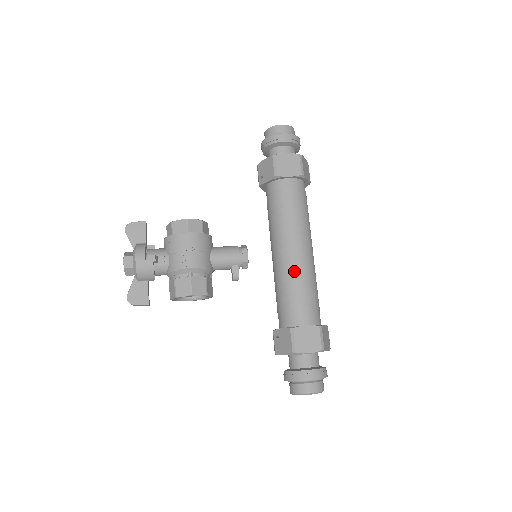
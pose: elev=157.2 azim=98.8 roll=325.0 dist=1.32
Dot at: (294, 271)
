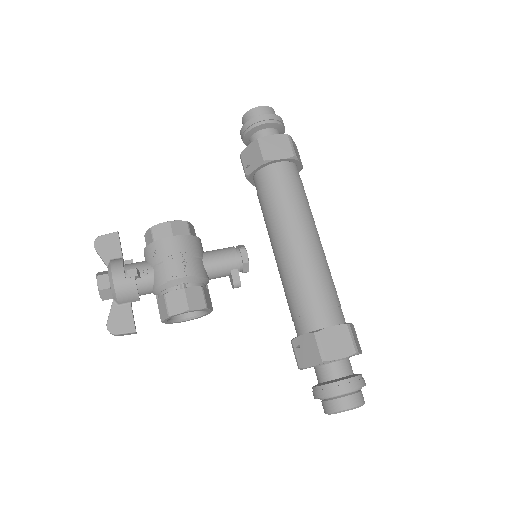
Dot at: (305, 265)
